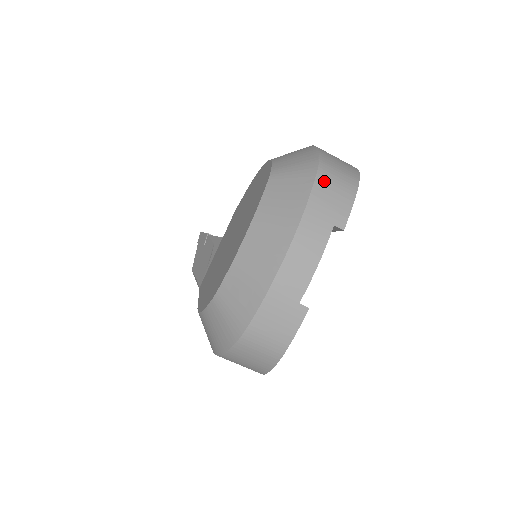
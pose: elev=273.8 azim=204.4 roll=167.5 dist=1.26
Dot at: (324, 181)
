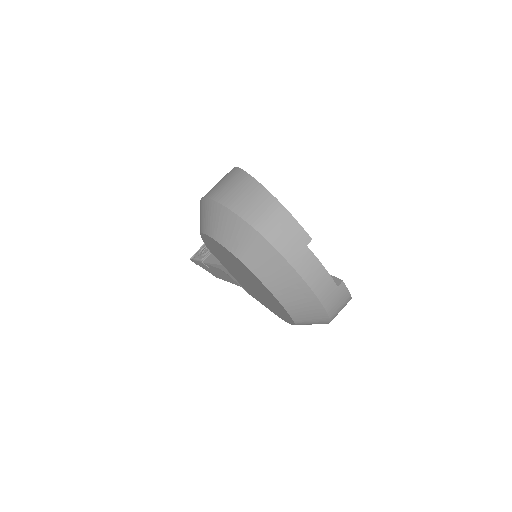
Dot at: (273, 235)
